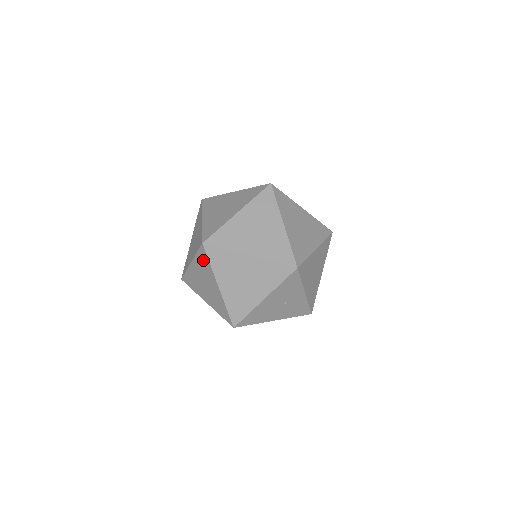
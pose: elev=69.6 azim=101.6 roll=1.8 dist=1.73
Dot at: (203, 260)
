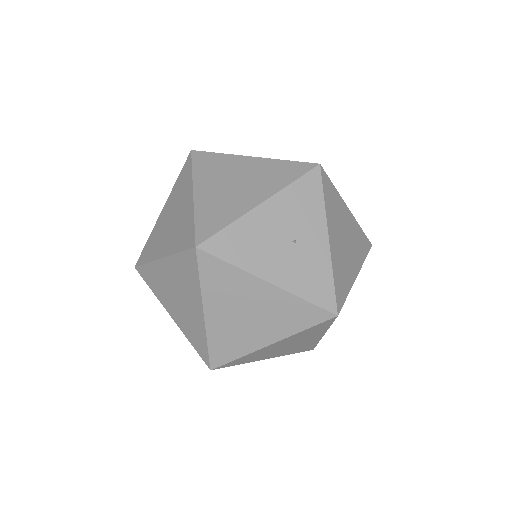
Dot at: (183, 177)
